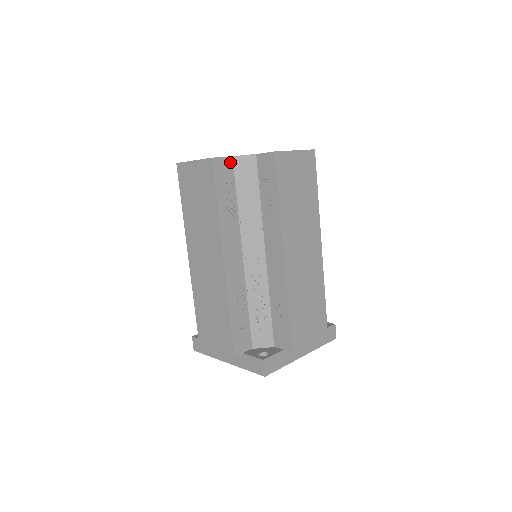
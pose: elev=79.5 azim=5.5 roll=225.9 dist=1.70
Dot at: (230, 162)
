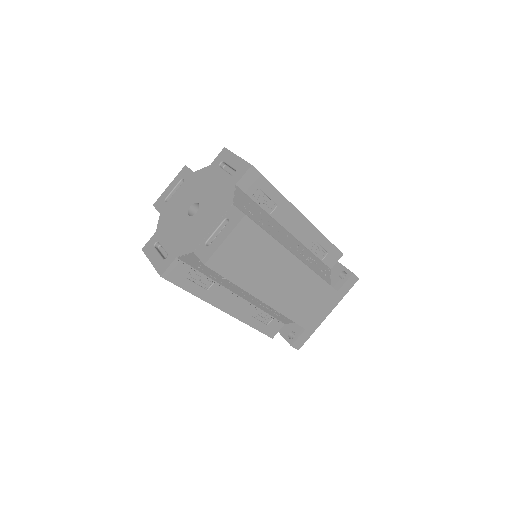
Dot at: (178, 262)
